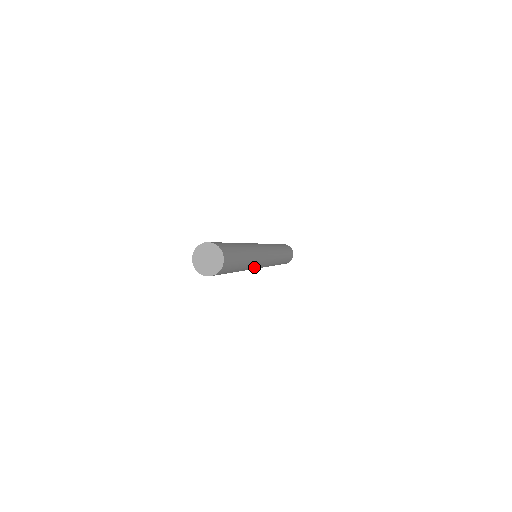
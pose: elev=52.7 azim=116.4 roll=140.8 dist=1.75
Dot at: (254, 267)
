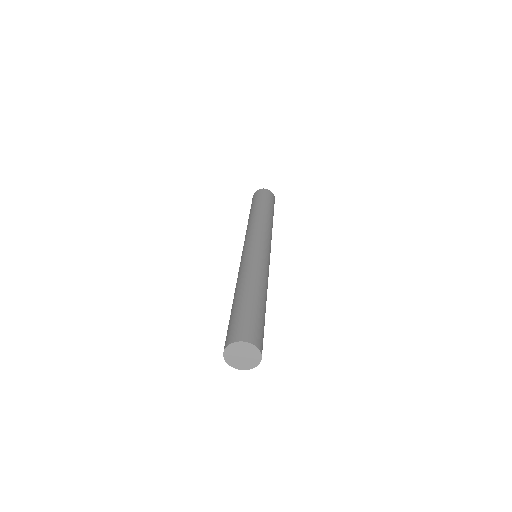
Dot at: occluded
